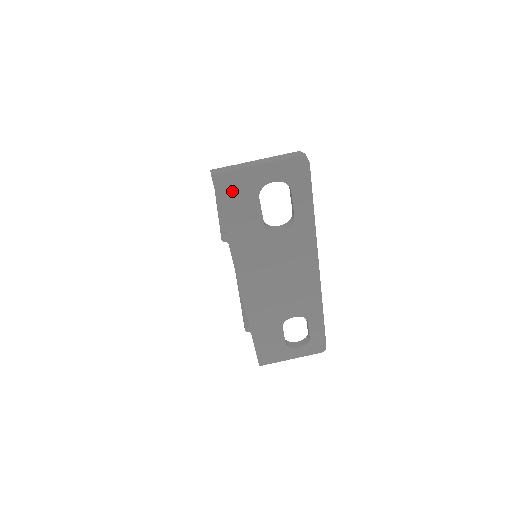
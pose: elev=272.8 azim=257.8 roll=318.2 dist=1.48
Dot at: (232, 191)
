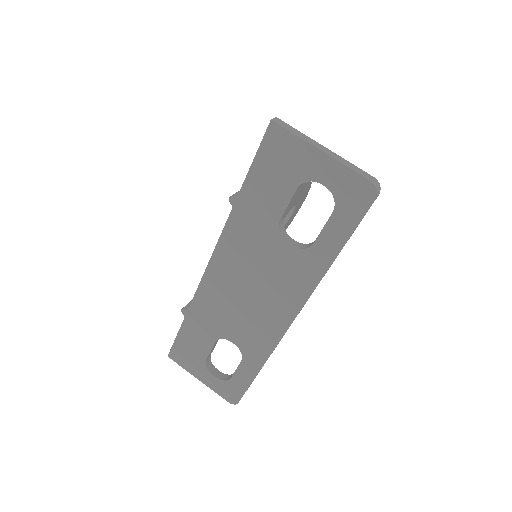
Dot at: (277, 156)
